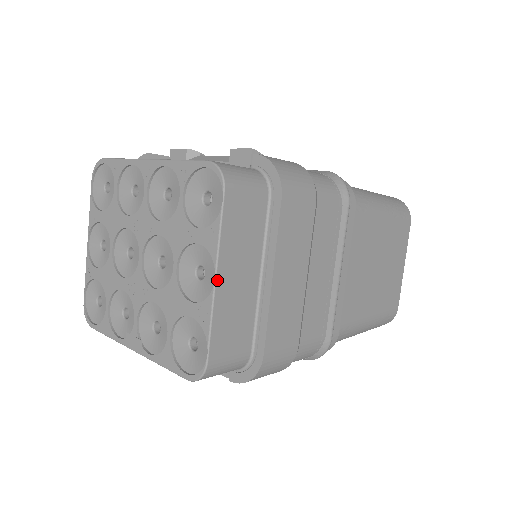
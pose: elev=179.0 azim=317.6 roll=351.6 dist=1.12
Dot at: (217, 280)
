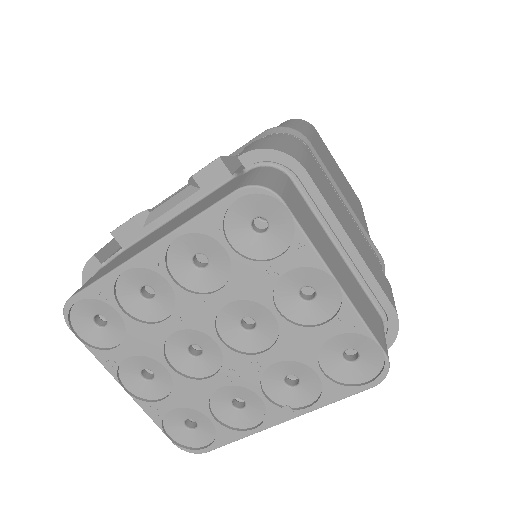
Dot at: (338, 282)
